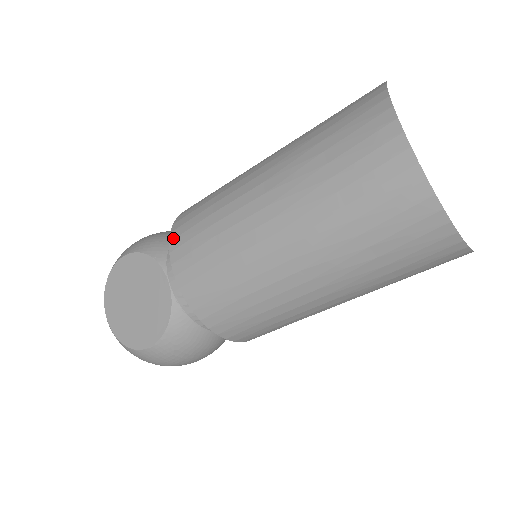
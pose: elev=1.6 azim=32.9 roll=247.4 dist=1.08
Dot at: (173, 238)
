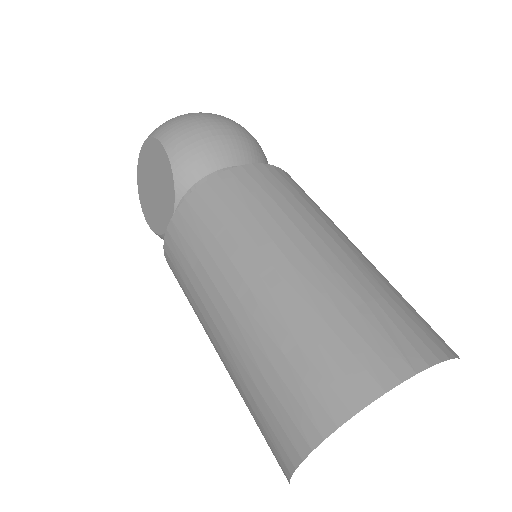
Dot at: (180, 211)
